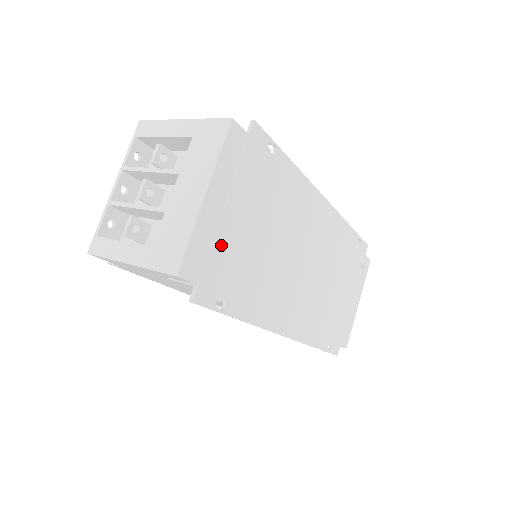
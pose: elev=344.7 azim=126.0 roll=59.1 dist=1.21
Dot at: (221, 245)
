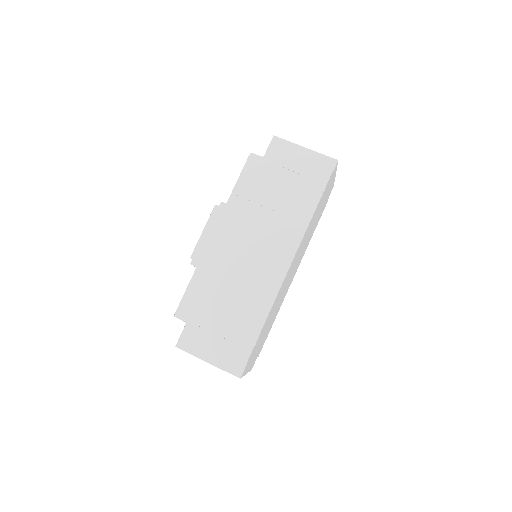
Dot at: occluded
